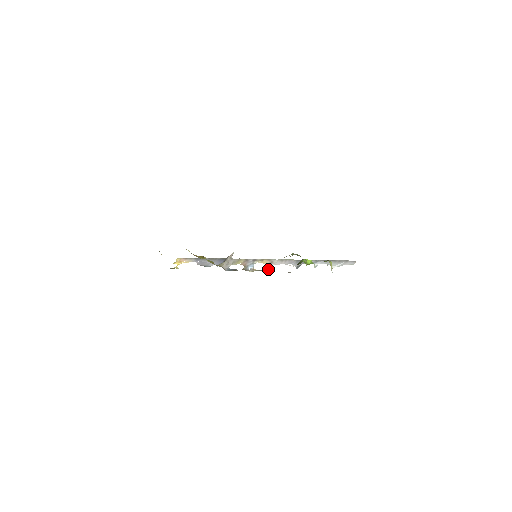
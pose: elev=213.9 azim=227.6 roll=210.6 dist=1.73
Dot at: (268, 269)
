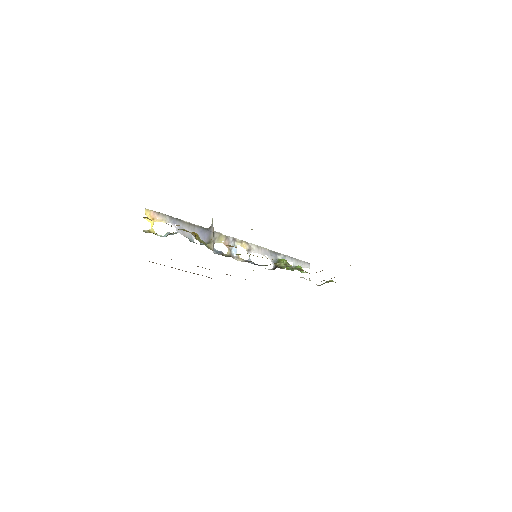
Dot at: occluded
